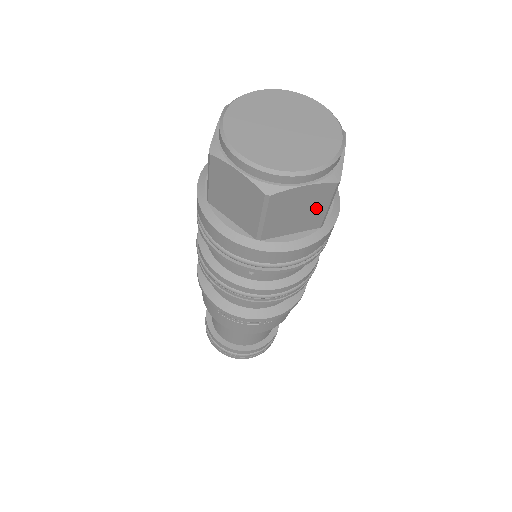
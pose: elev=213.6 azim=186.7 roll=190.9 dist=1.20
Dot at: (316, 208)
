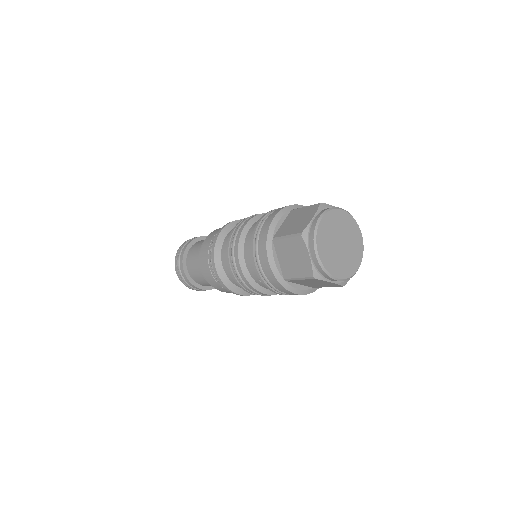
Dot at: (323, 285)
